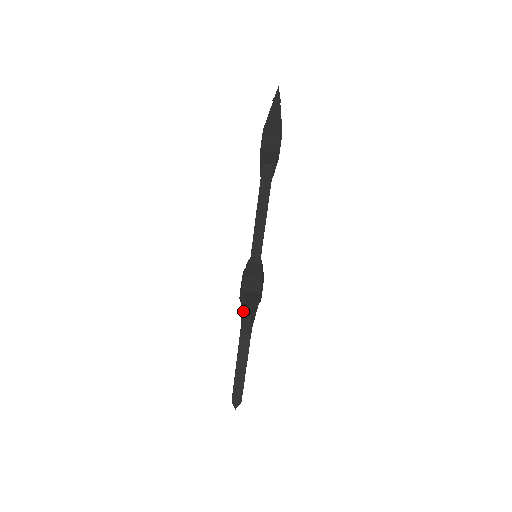
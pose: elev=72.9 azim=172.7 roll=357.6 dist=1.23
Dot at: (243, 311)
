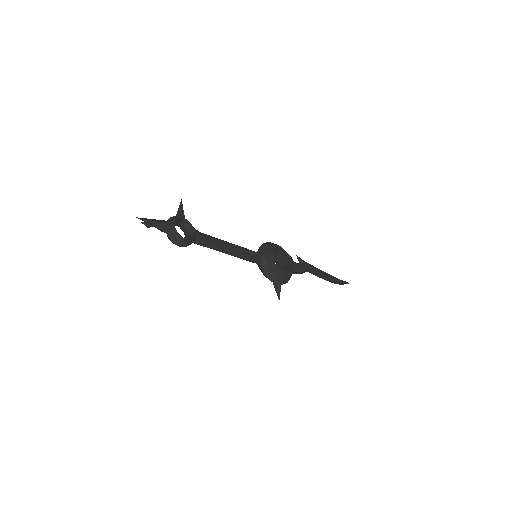
Dot at: occluded
